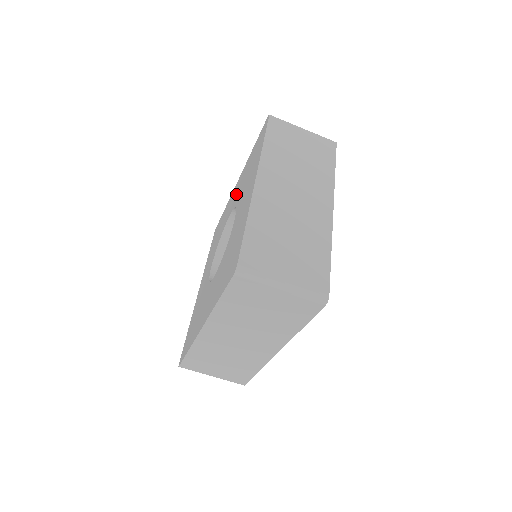
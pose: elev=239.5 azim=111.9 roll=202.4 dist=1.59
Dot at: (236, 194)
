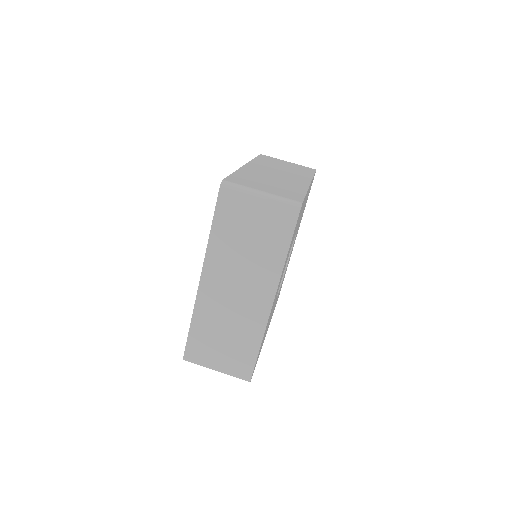
Dot at: occluded
